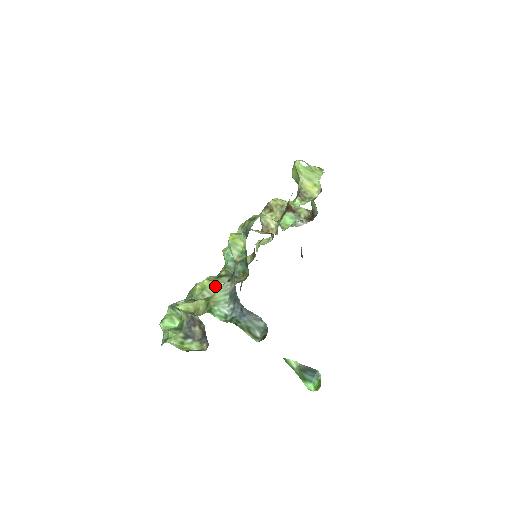
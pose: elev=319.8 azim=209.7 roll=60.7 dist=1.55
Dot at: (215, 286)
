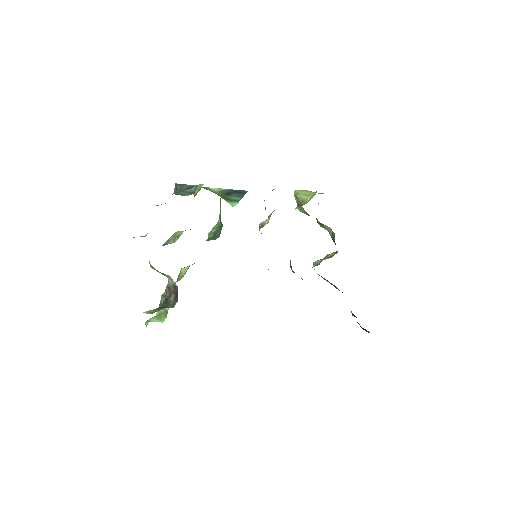
Dot at: (181, 231)
